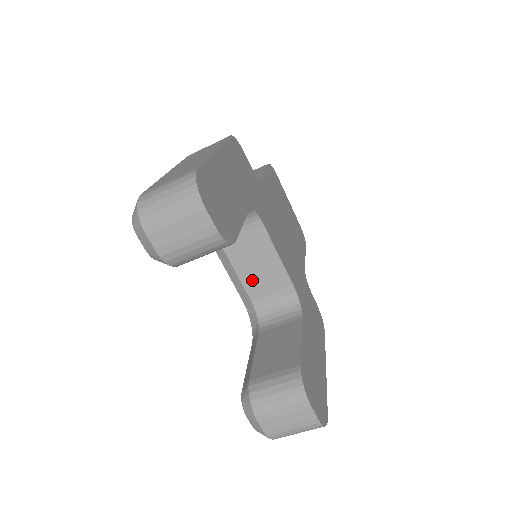
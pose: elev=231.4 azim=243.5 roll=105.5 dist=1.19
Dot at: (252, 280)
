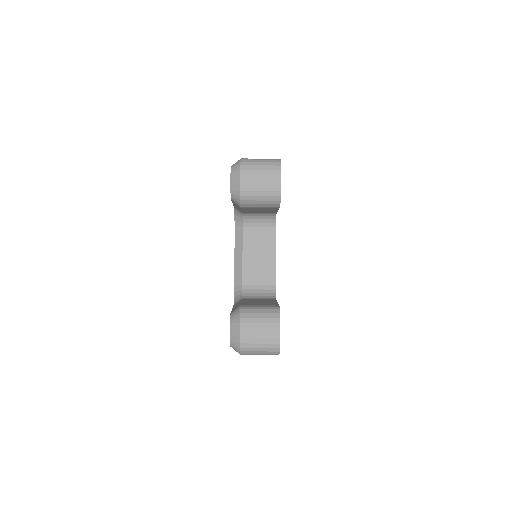
Dot at: (250, 266)
